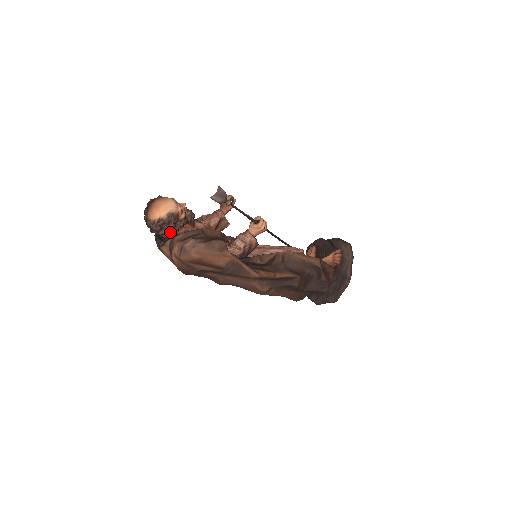
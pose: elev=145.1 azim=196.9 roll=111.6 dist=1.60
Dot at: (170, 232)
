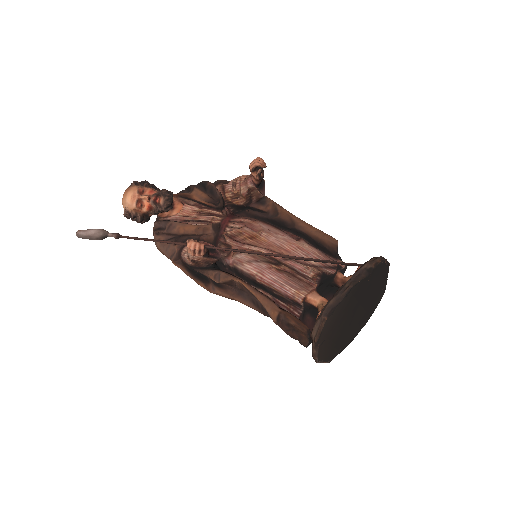
Dot at: occluded
